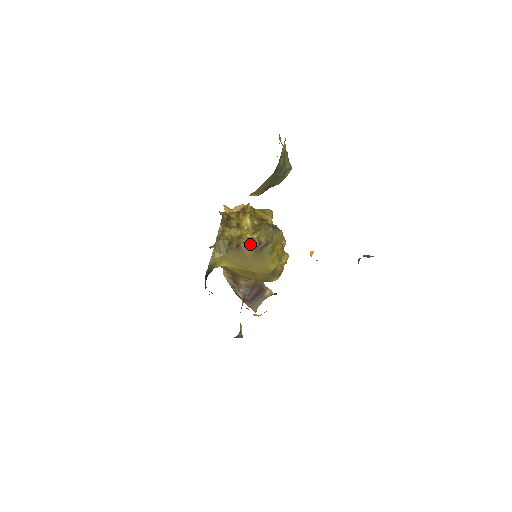
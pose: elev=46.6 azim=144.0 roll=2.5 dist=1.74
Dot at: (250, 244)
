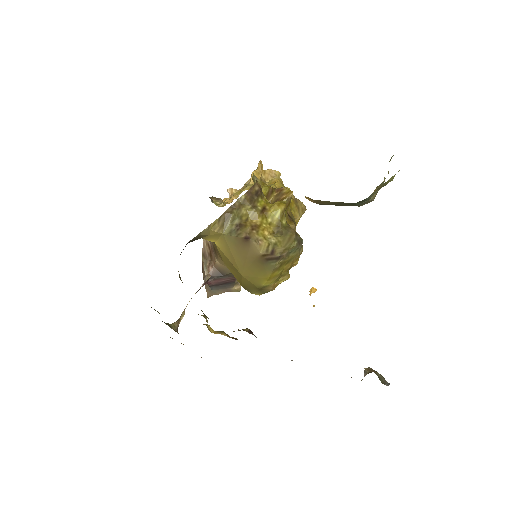
Dot at: (262, 246)
